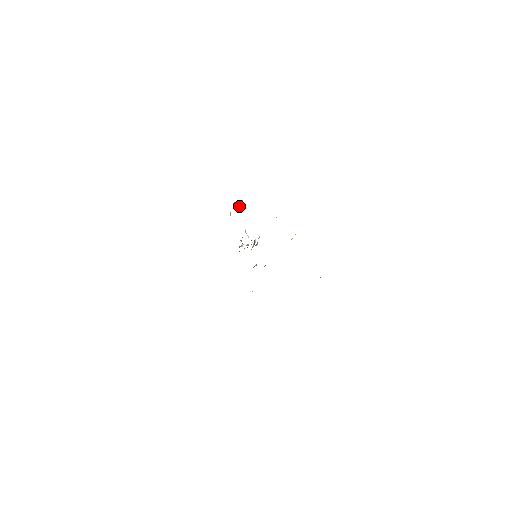
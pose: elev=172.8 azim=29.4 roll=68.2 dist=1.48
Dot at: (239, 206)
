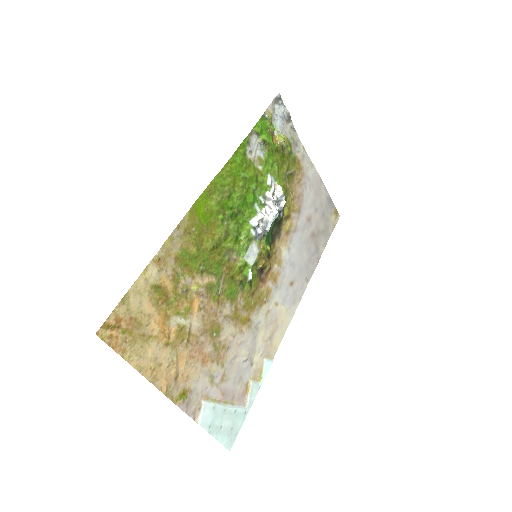
Dot at: (264, 148)
